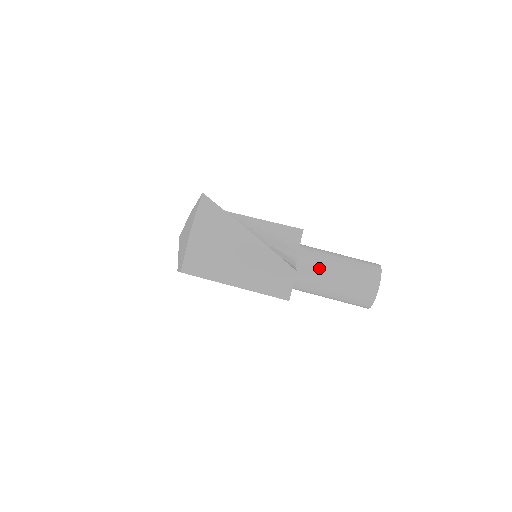
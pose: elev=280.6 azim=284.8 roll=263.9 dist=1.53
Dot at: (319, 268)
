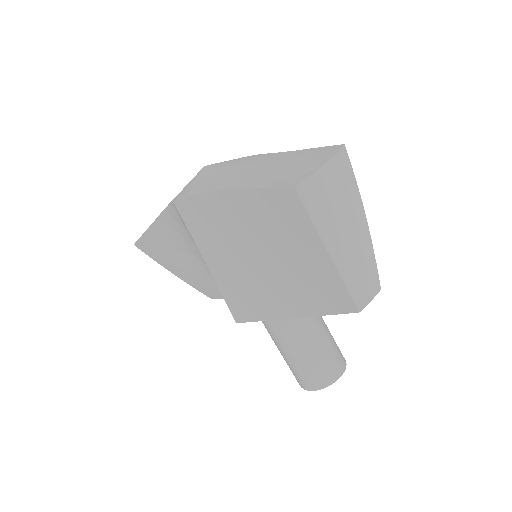
Dot at: occluded
